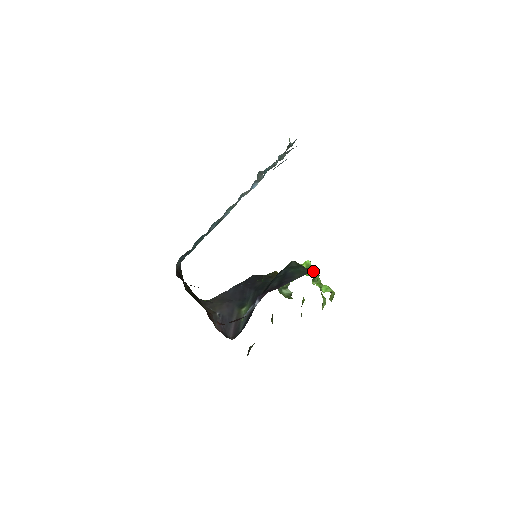
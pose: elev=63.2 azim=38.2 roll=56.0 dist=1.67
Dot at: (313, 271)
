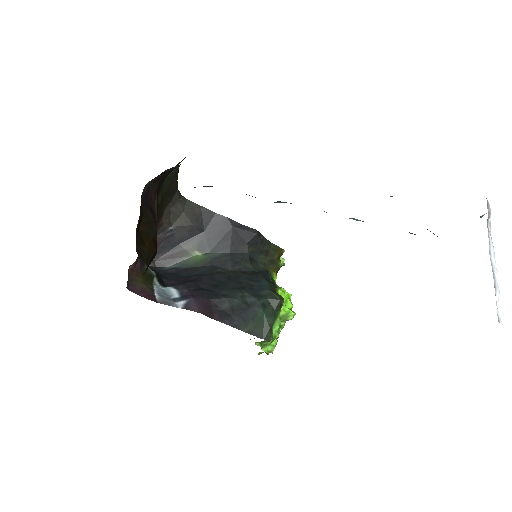
Dot at: (276, 333)
